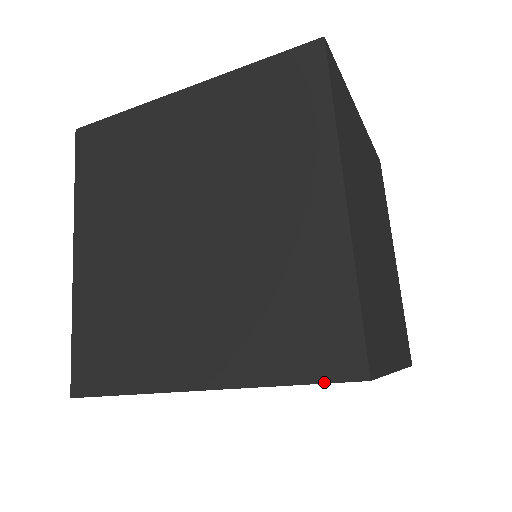
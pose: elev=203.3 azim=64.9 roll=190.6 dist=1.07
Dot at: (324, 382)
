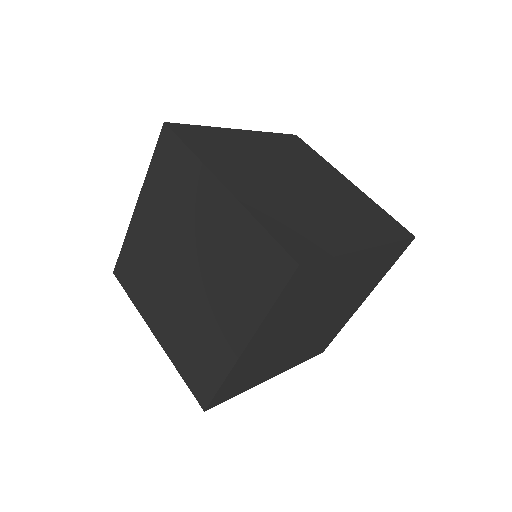
Dot at: (284, 287)
